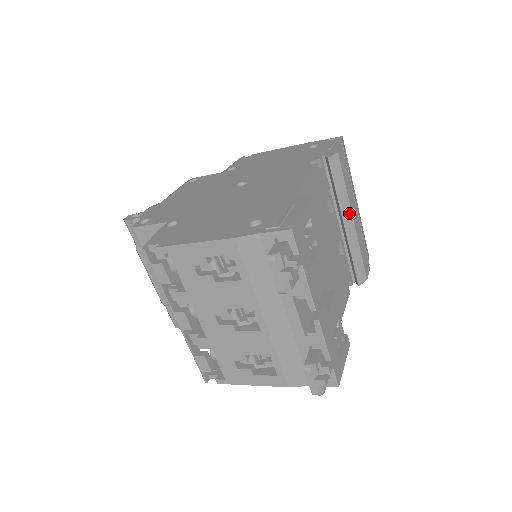
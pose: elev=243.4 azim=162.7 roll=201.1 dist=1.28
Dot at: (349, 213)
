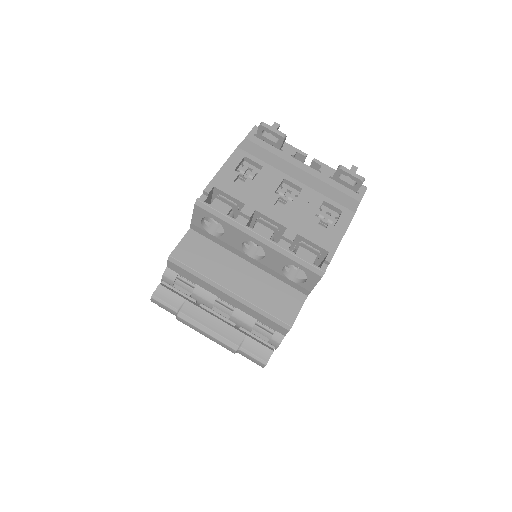
Dot at: occluded
